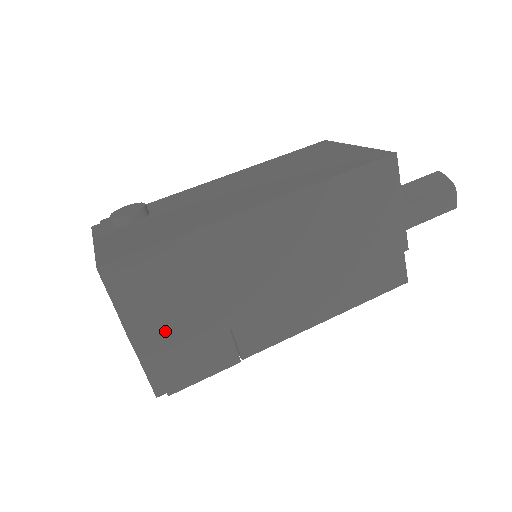
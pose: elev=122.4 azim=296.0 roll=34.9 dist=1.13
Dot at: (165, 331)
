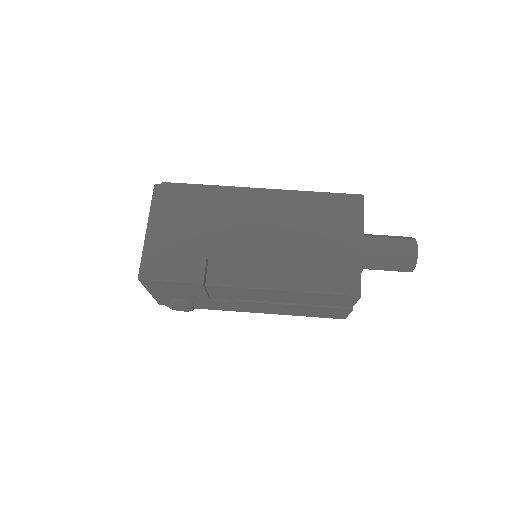
Dot at: (168, 234)
